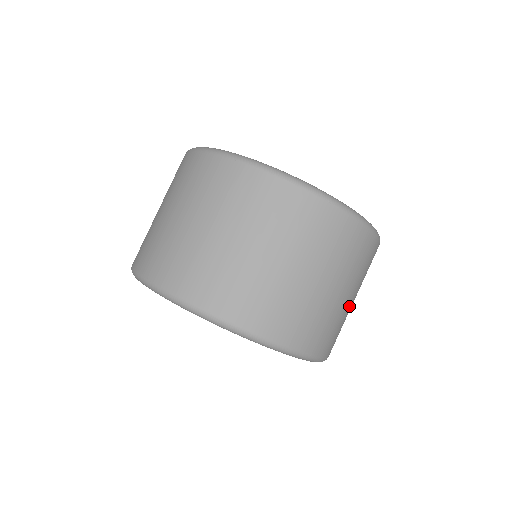
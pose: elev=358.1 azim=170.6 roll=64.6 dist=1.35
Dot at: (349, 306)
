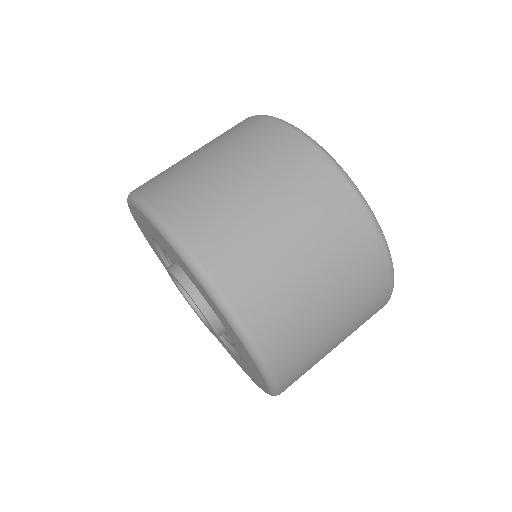
Dot at: (329, 331)
